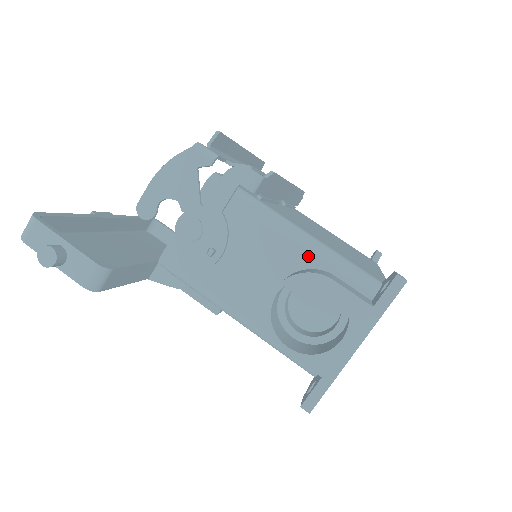
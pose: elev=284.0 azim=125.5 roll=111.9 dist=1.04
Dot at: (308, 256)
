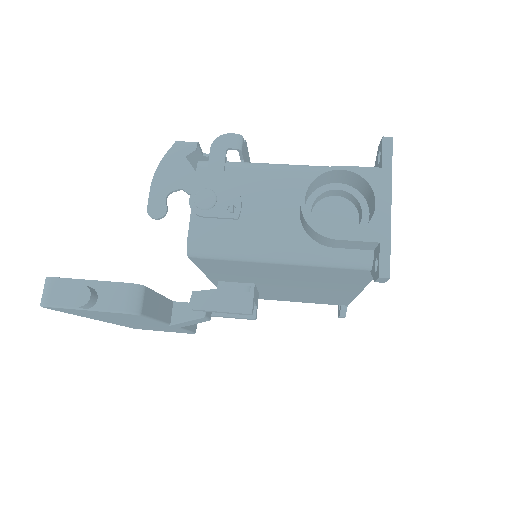
Dot at: (309, 175)
